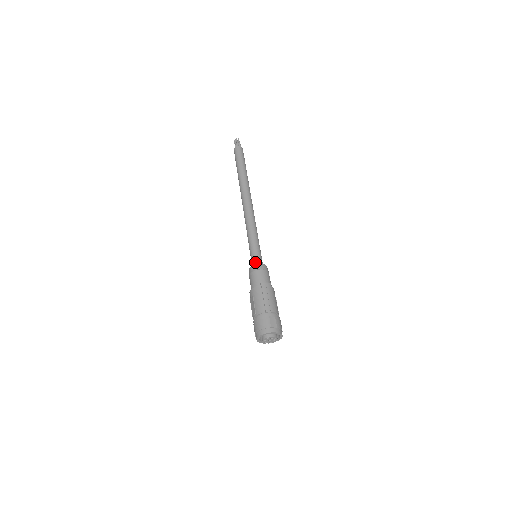
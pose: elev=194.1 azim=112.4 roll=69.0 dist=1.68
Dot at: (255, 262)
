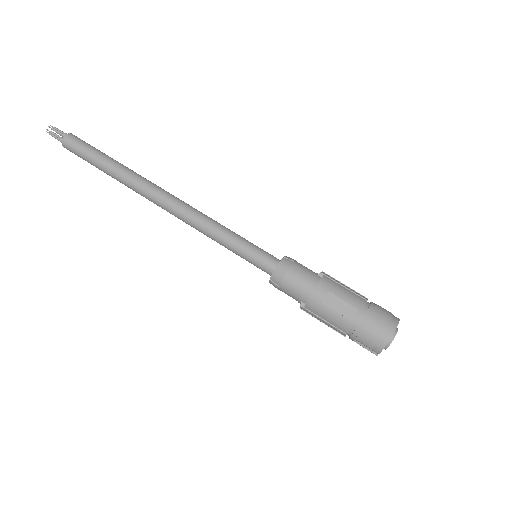
Dot at: (273, 258)
